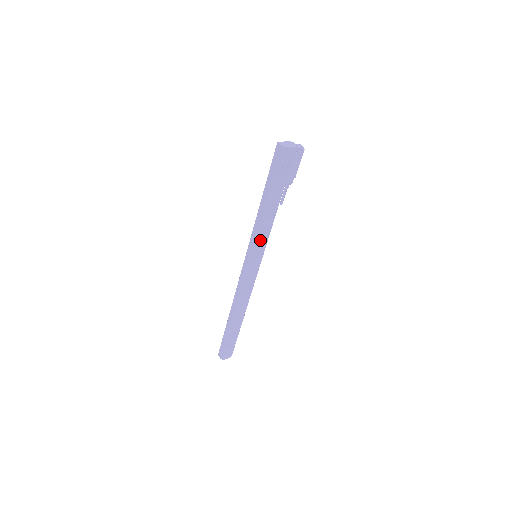
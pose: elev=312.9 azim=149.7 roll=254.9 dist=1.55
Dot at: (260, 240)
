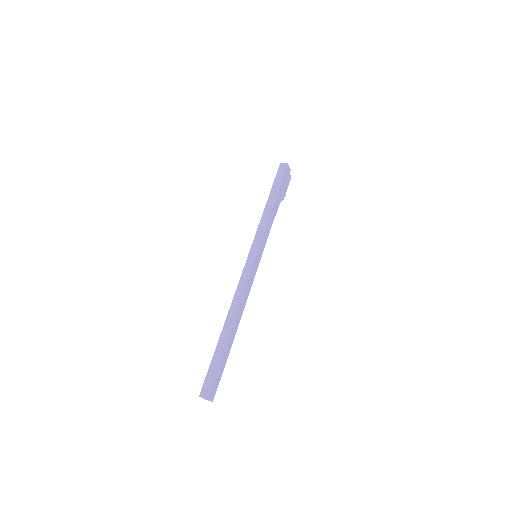
Dot at: (264, 235)
